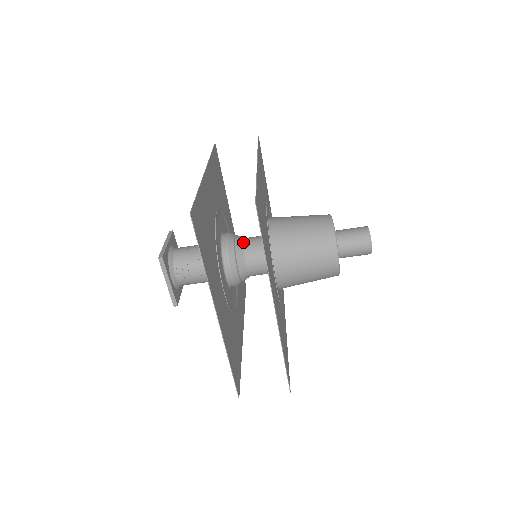
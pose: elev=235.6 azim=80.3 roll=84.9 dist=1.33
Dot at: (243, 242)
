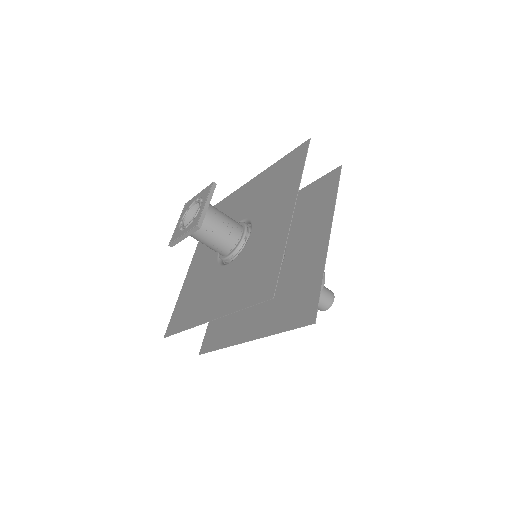
Dot at: occluded
